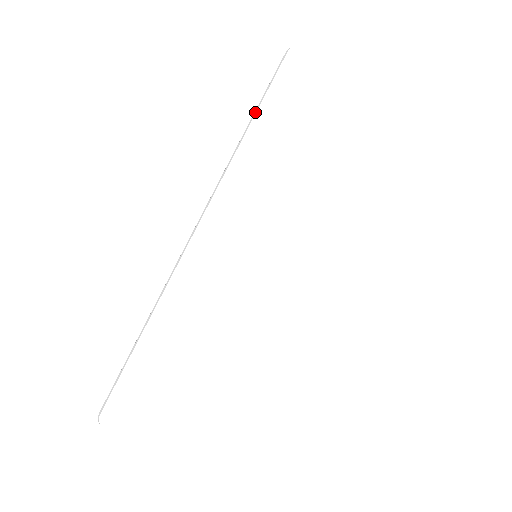
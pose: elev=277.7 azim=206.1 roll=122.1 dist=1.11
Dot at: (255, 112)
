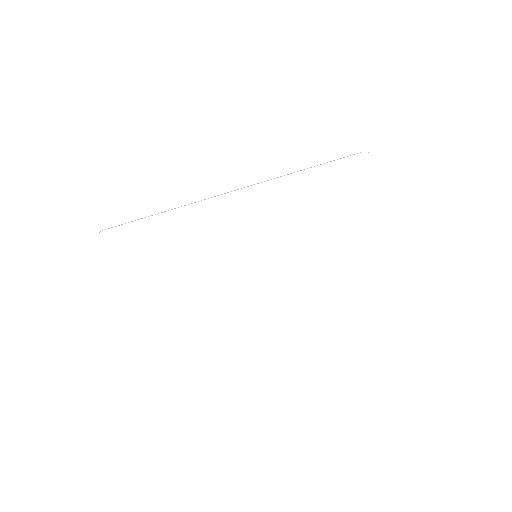
Dot at: (314, 166)
